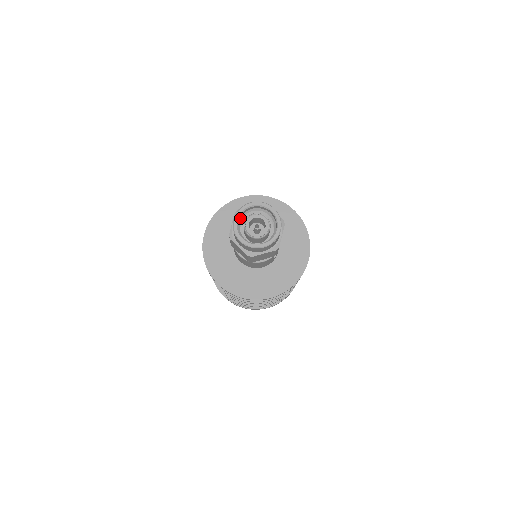
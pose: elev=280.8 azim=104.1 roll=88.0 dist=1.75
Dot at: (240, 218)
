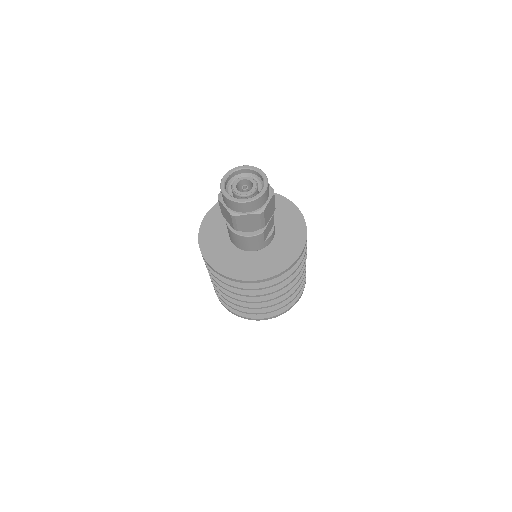
Dot at: (230, 179)
